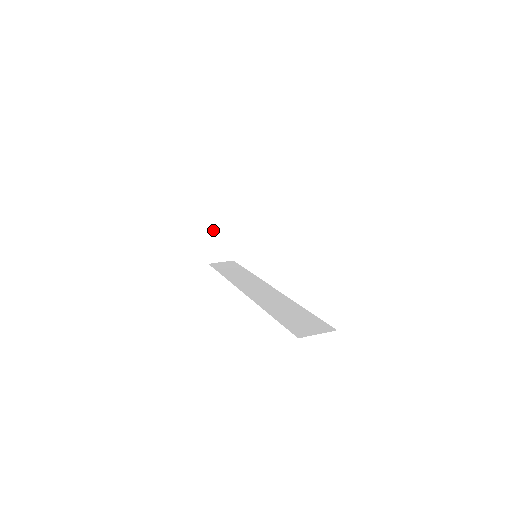
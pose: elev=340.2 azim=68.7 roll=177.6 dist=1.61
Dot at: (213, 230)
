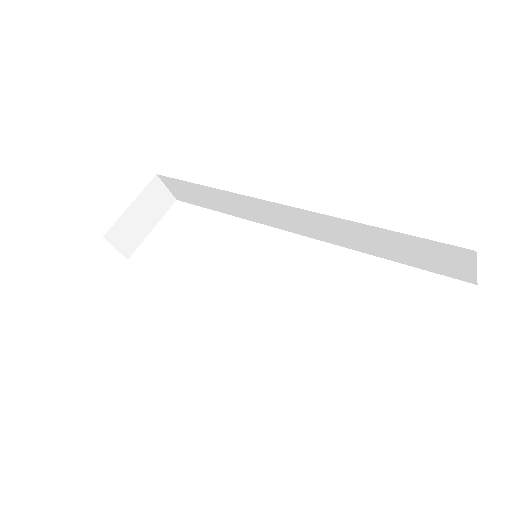
Dot at: (142, 205)
